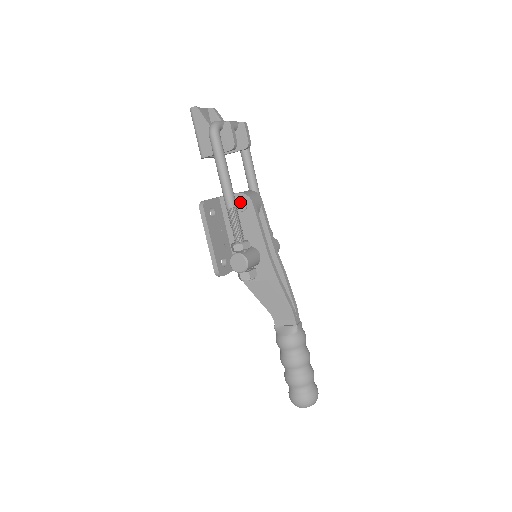
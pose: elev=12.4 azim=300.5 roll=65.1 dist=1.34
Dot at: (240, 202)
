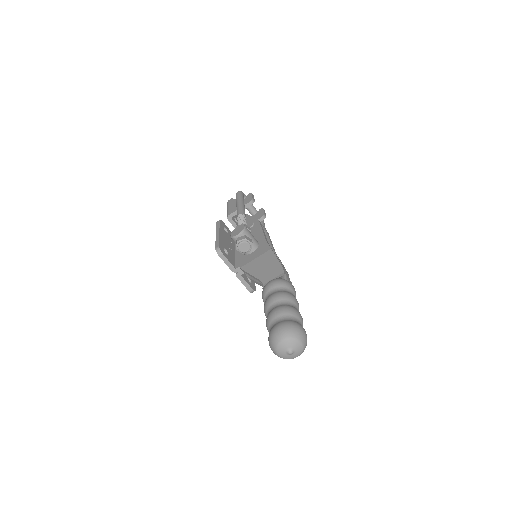
Dot at: (249, 223)
